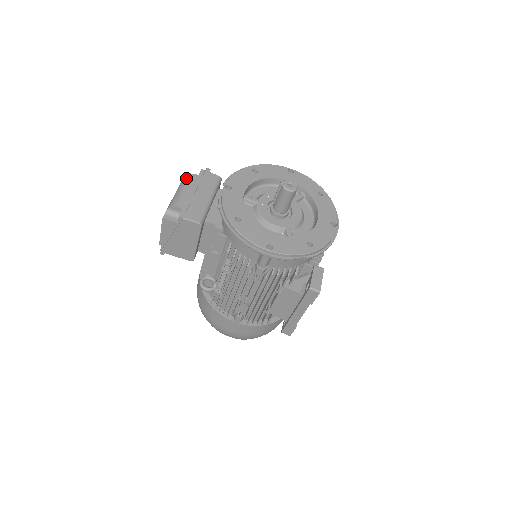
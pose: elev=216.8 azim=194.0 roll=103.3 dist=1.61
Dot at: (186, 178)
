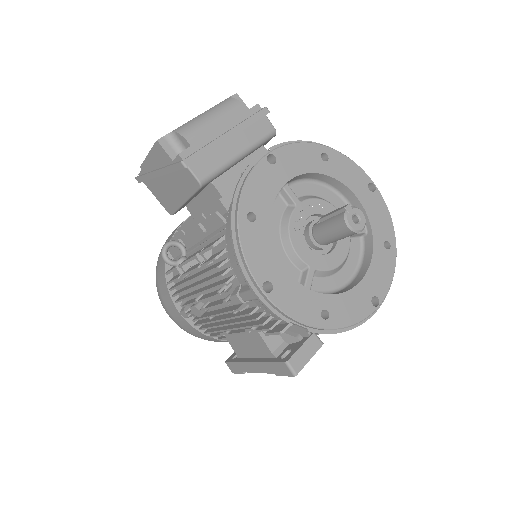
Dot at: (228, 103)
